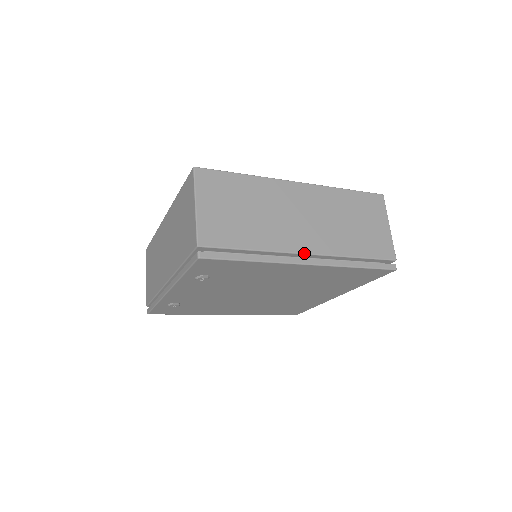
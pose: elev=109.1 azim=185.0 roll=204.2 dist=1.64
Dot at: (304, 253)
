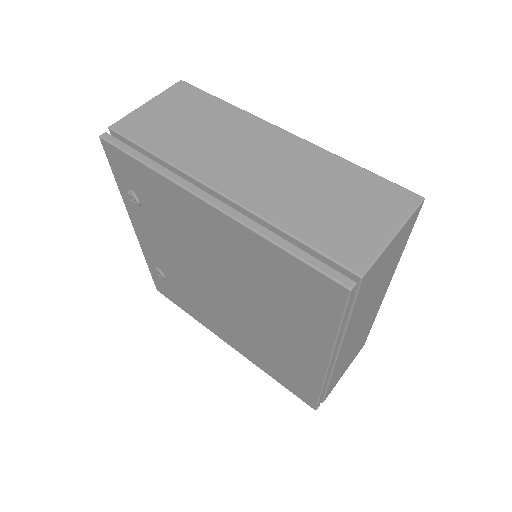
Dot at: (213, 188)
